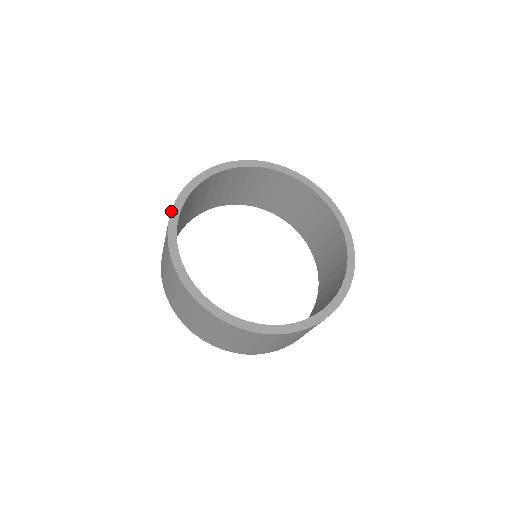
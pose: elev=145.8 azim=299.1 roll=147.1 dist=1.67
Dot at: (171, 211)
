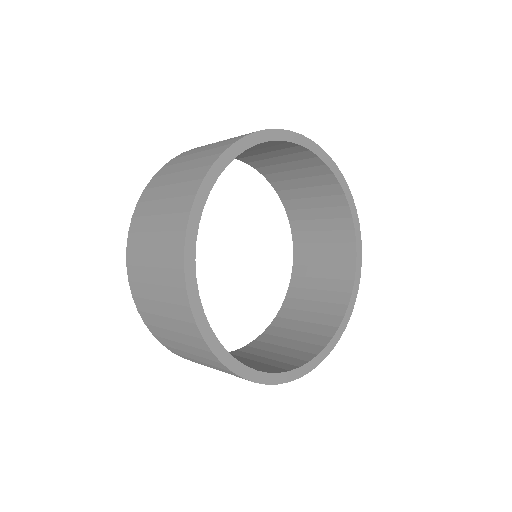
Dot at: (223, 365)
